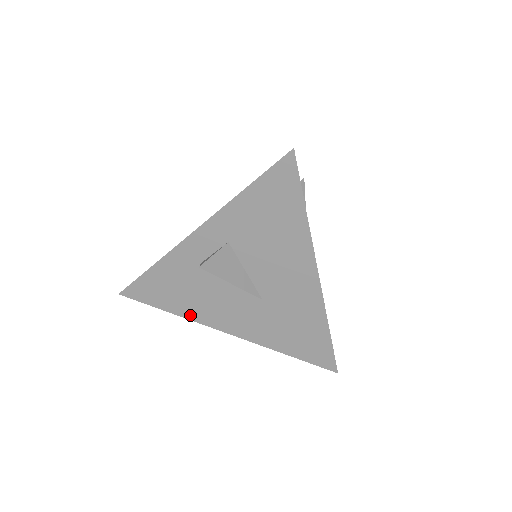
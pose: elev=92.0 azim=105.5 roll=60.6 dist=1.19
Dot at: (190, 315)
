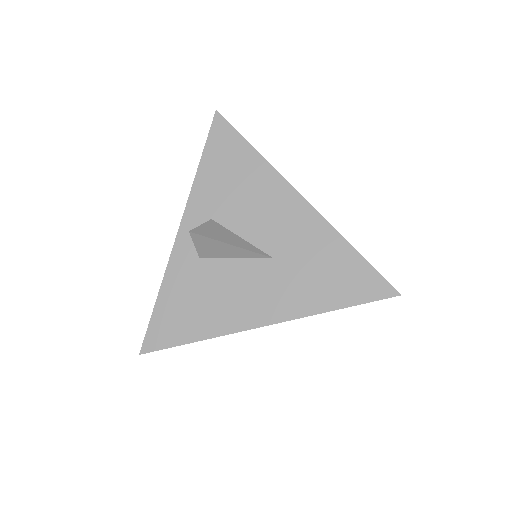
Dot at: (218, 329)
